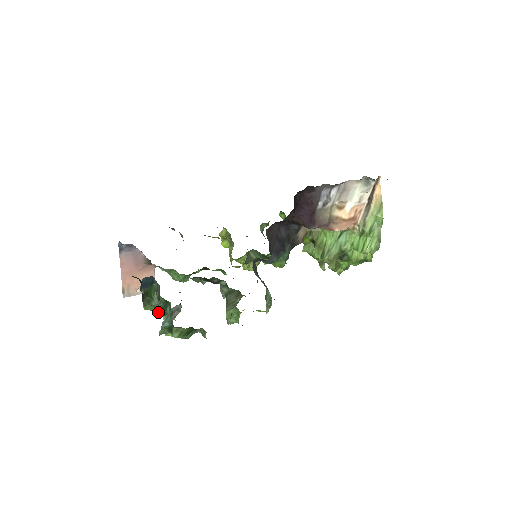
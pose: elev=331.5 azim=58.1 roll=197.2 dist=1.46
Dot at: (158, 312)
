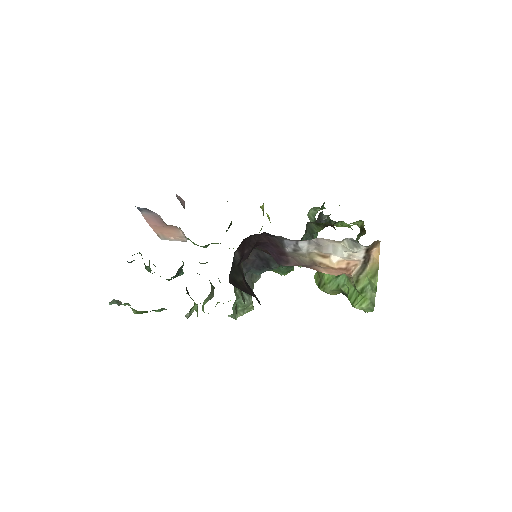
Dot at: occluded
